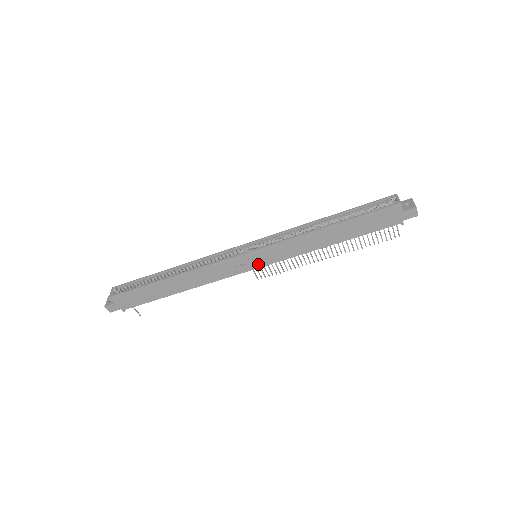
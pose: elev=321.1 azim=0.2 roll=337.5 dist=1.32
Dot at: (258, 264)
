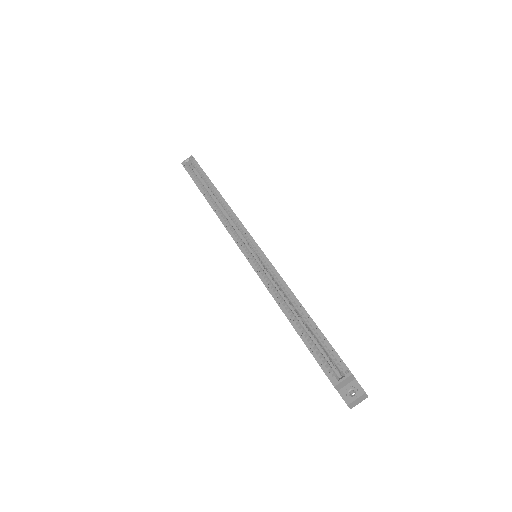
Dot at: occluded
